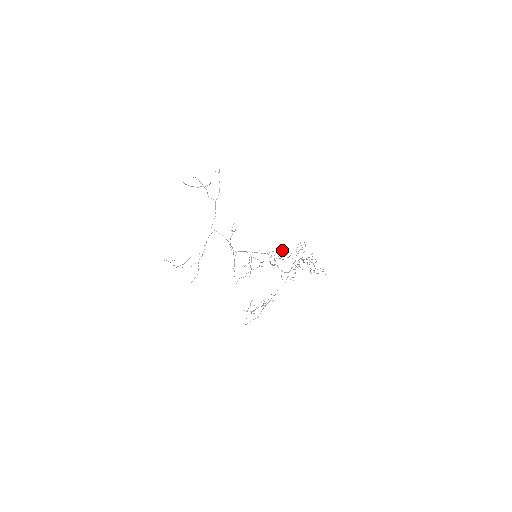
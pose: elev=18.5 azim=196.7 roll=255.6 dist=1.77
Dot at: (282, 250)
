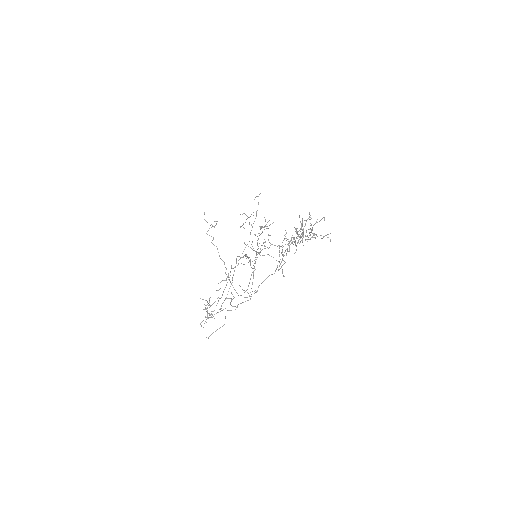
Dot at: occluded
